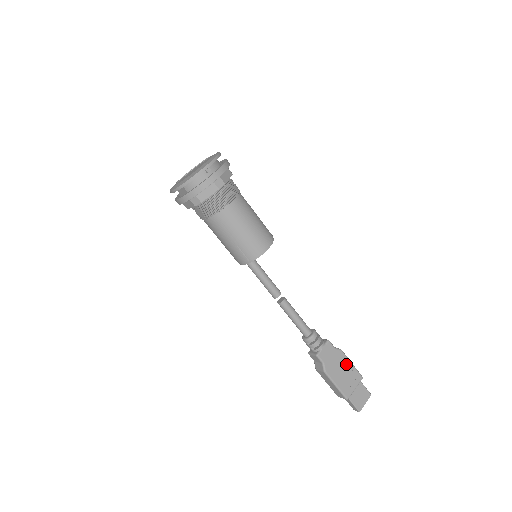
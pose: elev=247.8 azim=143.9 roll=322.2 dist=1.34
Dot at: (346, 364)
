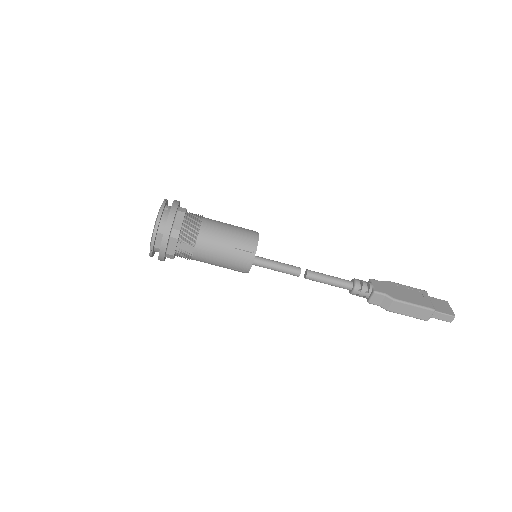
Dot at: (402, 288)
